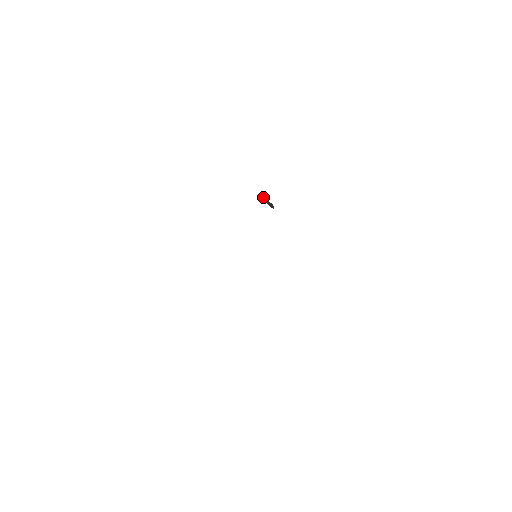
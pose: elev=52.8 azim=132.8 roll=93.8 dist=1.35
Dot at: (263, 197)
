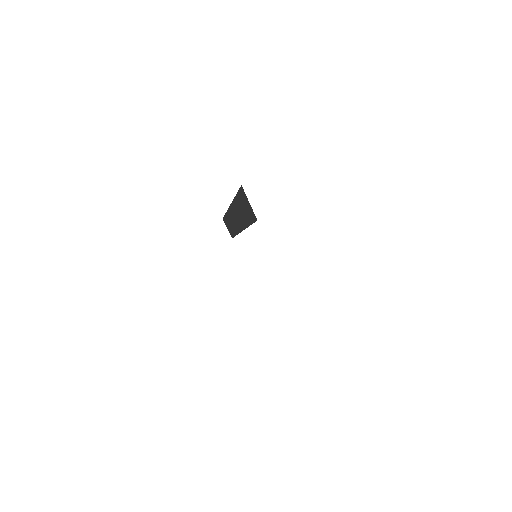
Dot at: occluded
